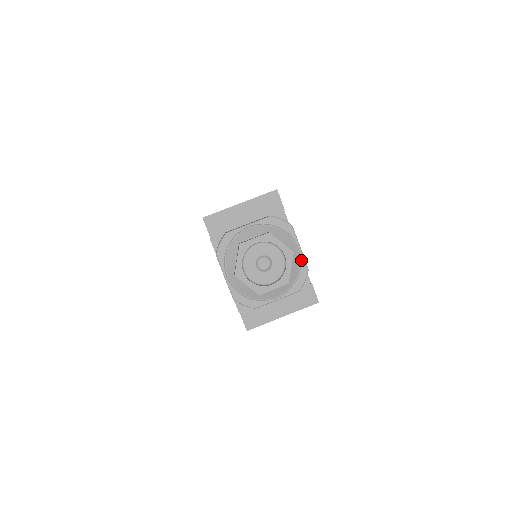
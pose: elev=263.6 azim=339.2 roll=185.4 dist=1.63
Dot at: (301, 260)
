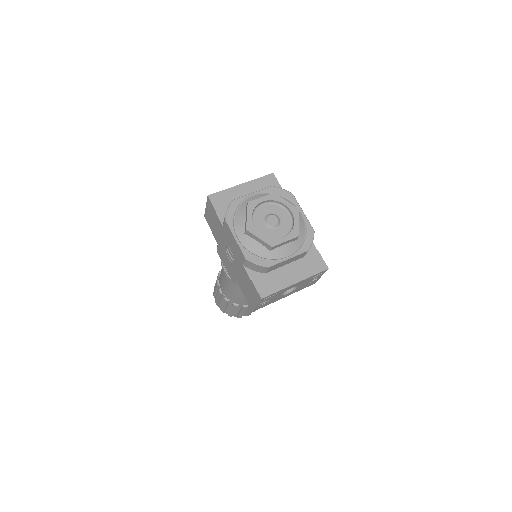
Dot at: (306, 222)
